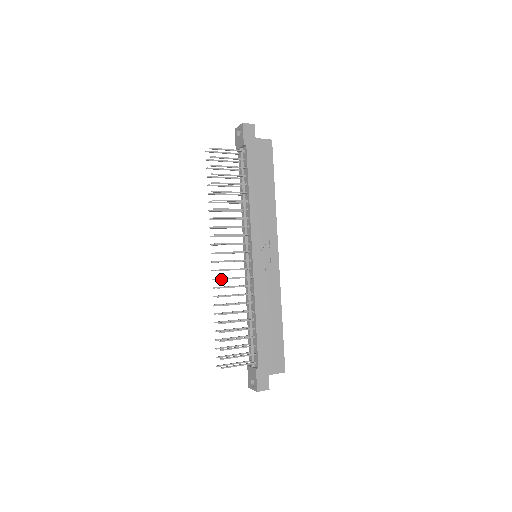
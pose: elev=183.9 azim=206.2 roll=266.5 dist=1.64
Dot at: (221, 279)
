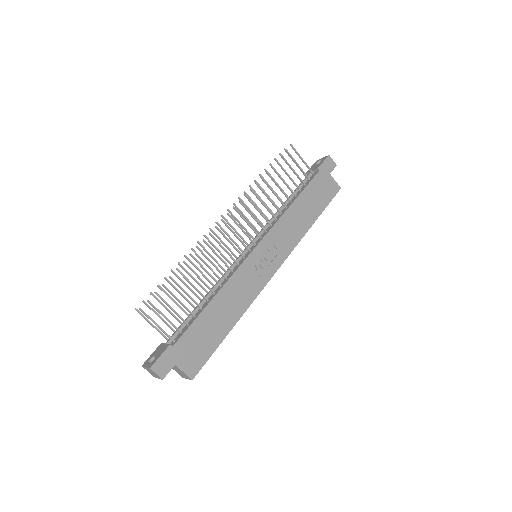
Dot at: (213, 237)
